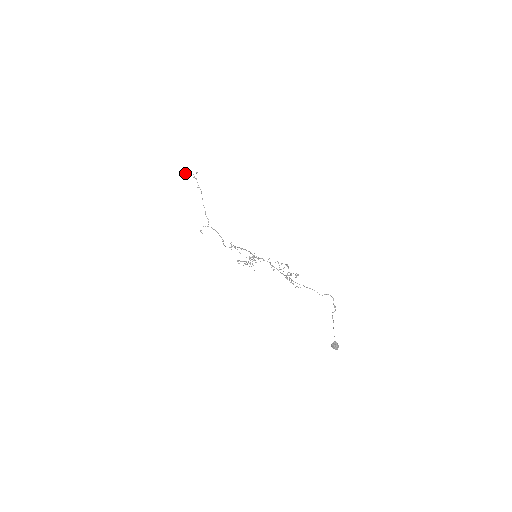
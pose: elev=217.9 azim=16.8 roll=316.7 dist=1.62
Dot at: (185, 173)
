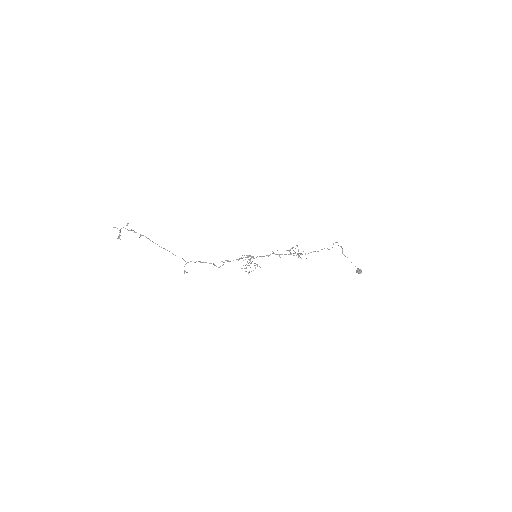
Dot at: (119, 235)
